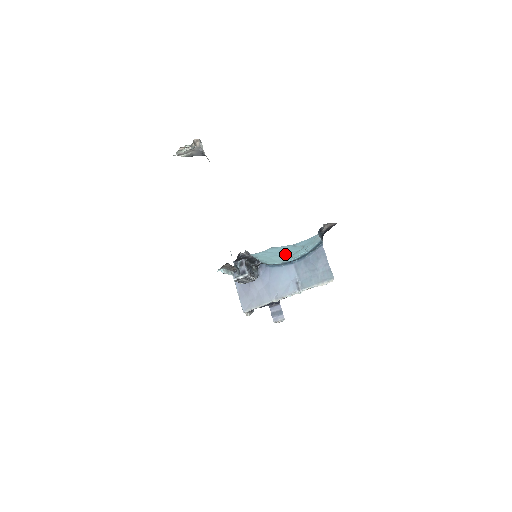
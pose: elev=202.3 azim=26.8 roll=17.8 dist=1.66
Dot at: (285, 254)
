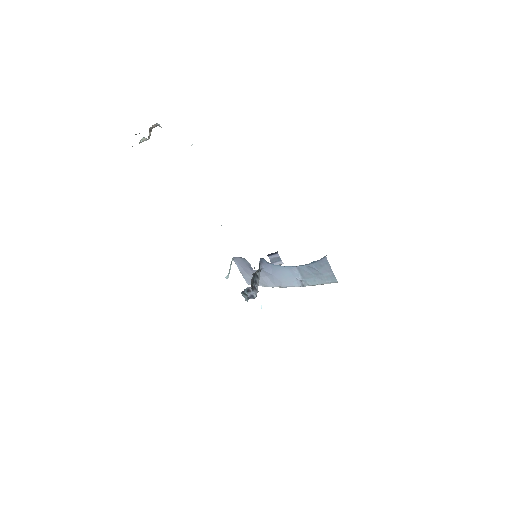
Dot at: occluded
